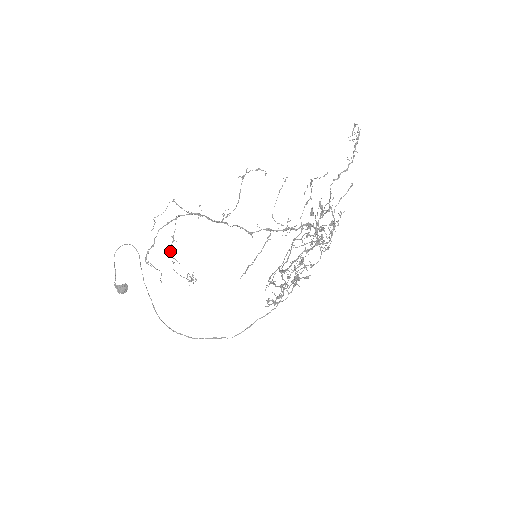
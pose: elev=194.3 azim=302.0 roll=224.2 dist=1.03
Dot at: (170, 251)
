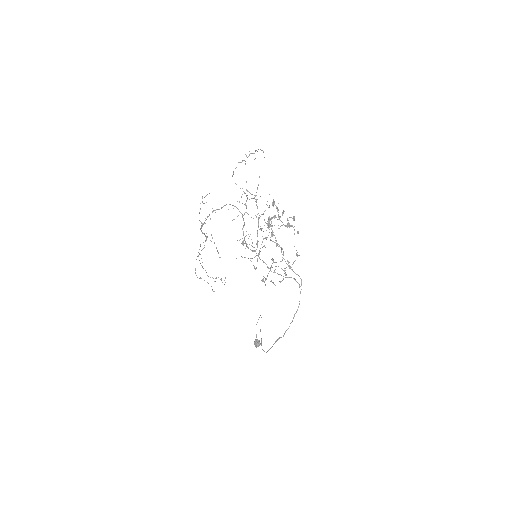
Dot at: (200, 263)
